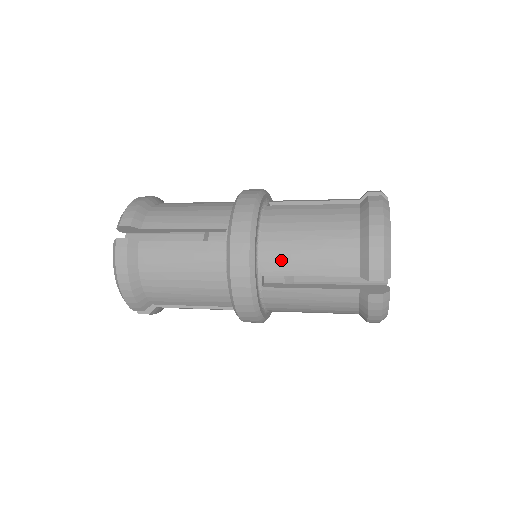
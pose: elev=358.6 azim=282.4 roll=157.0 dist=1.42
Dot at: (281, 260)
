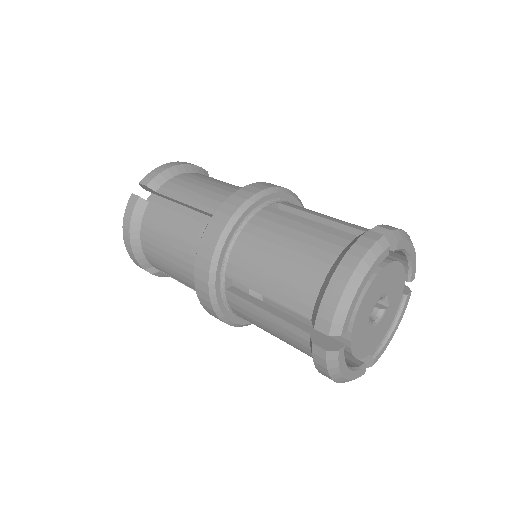
Dot at: (245, 268)
